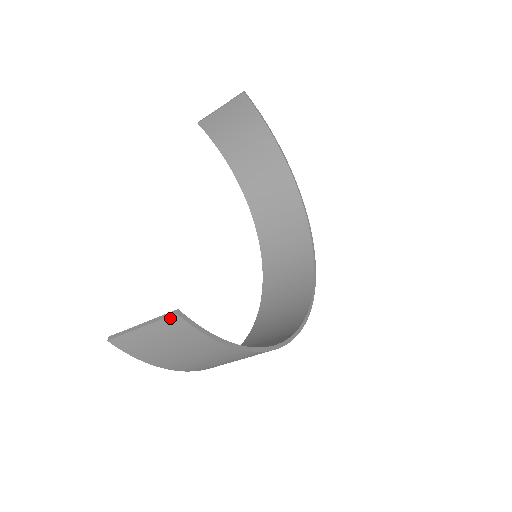
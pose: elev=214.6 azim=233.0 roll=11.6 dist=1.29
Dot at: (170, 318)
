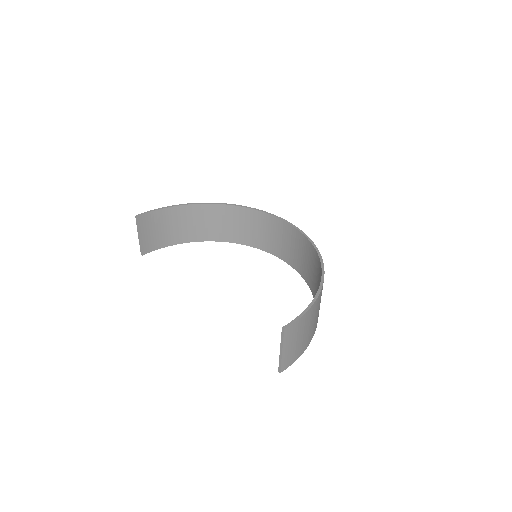
Dot at: (285, 334)
